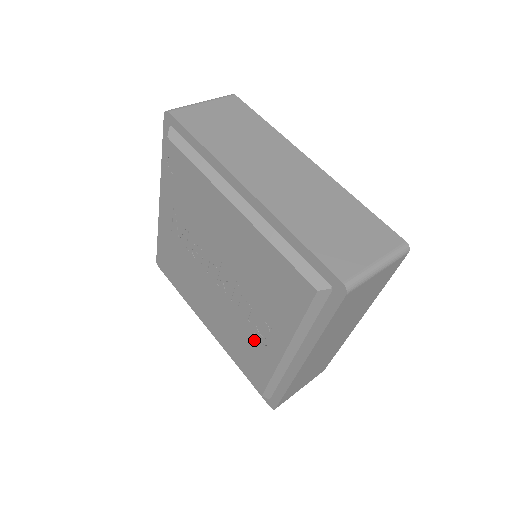
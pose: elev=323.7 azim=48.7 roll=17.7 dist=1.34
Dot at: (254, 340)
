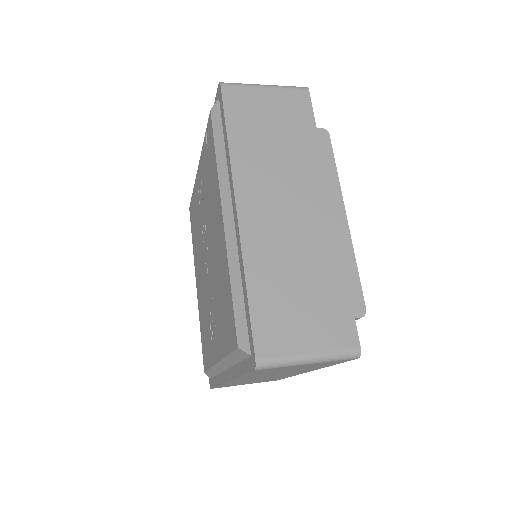
Dot at: (209, 331)
